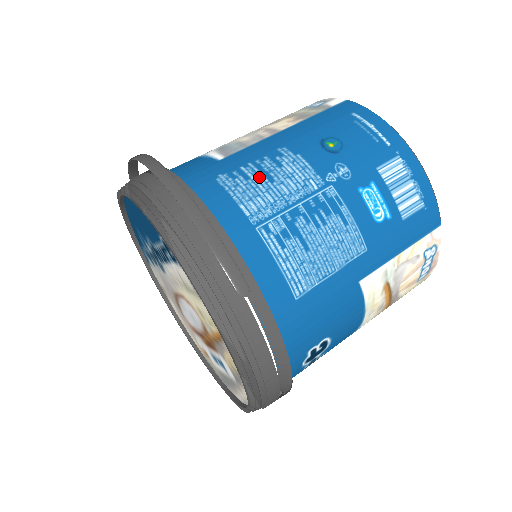
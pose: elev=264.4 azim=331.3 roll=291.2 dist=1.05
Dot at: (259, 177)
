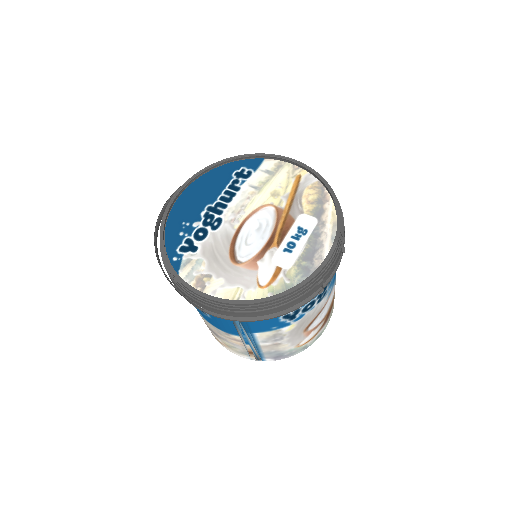
Dot at: occluded
